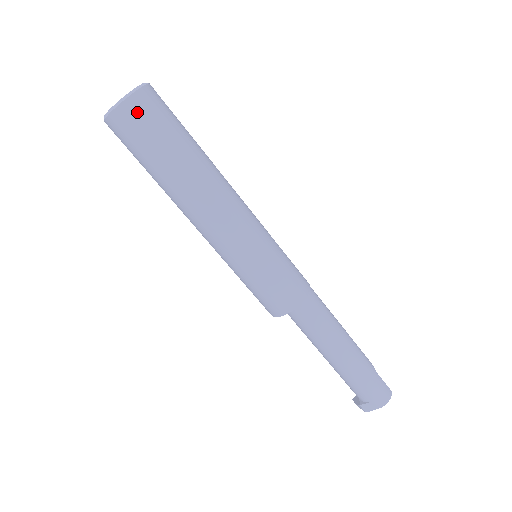
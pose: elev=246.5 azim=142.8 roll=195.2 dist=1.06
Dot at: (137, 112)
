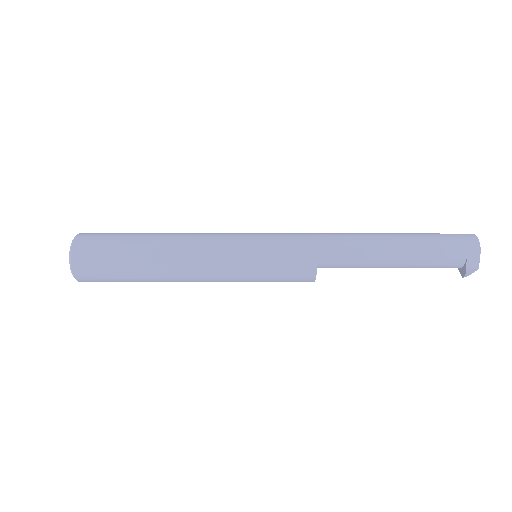
Dot at: (84, 249)
